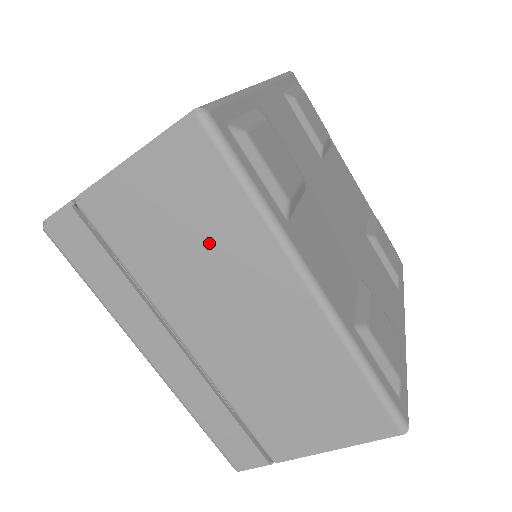
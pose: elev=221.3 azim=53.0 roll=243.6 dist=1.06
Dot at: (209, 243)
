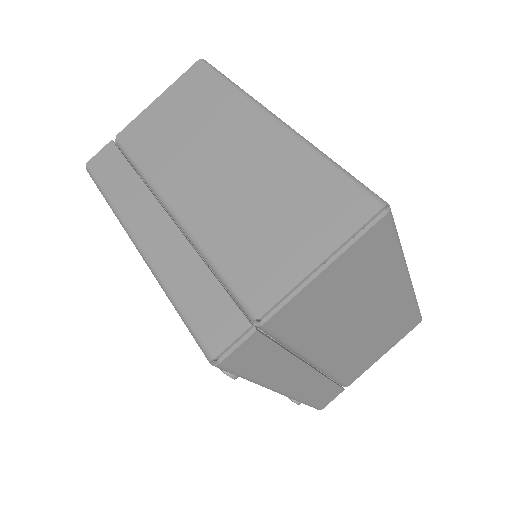
Dot at: (200, 120)
